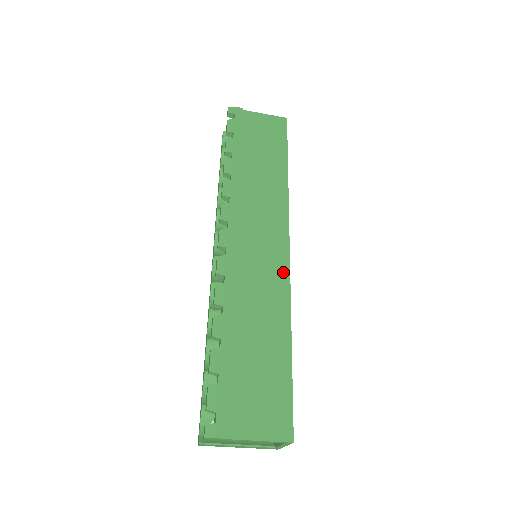
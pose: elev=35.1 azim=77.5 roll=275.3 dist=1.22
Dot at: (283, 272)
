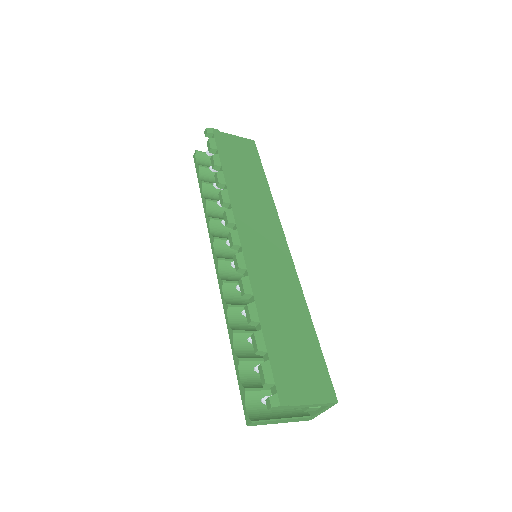
Dot at: (289, 265)
